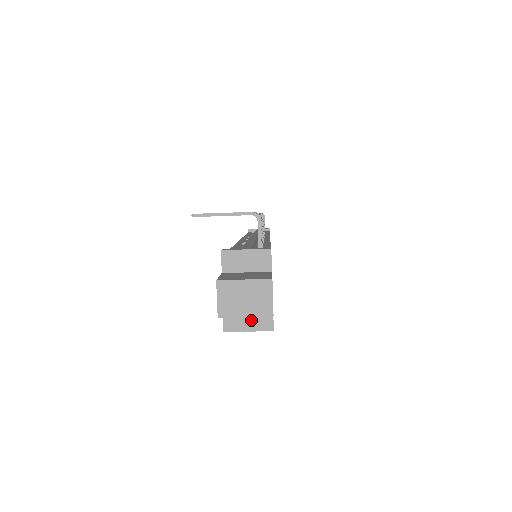
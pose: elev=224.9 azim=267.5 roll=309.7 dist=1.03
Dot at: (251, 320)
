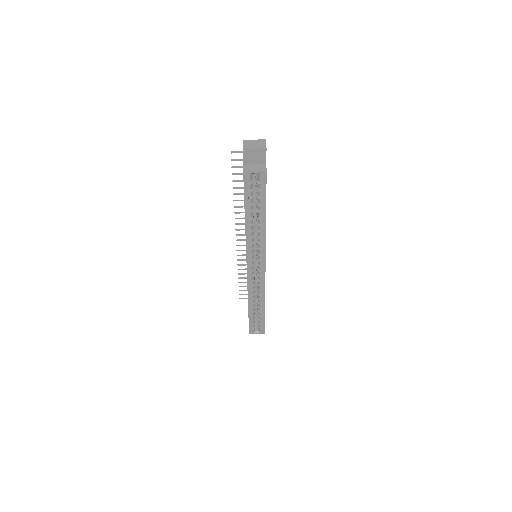
Dot at: (256, 168)
